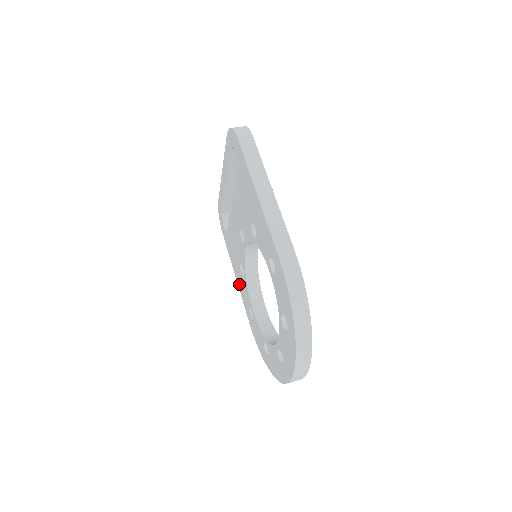
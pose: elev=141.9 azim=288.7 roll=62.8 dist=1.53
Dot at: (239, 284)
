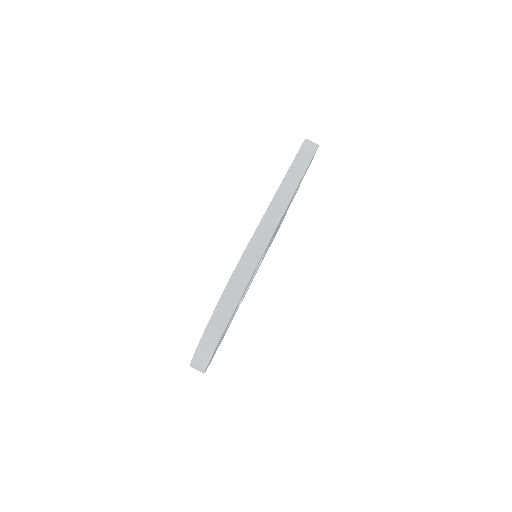
Dot at: occluded
